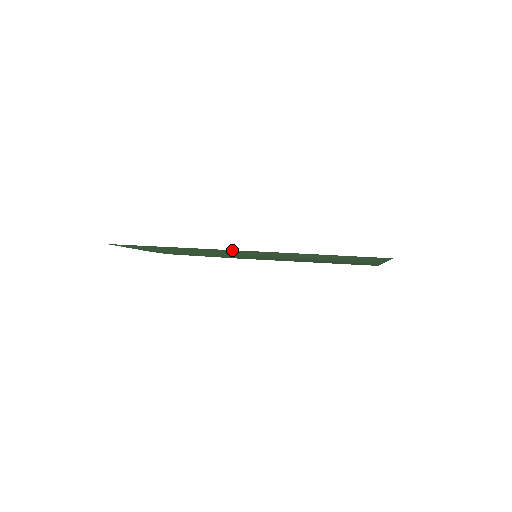
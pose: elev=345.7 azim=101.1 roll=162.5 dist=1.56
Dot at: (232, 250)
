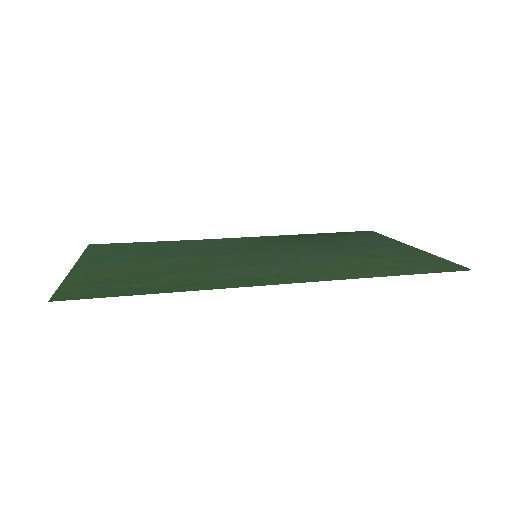
Dot at: (265, 283)
